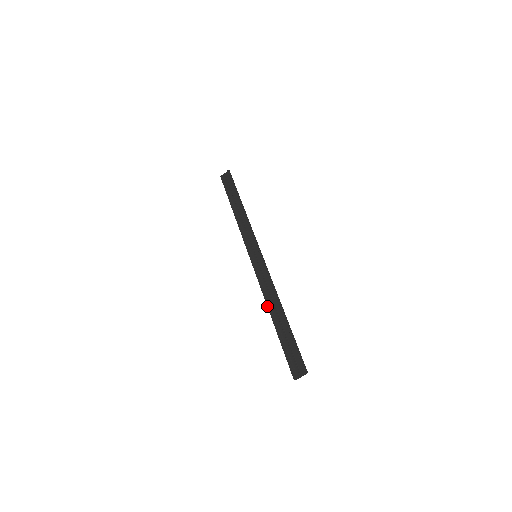
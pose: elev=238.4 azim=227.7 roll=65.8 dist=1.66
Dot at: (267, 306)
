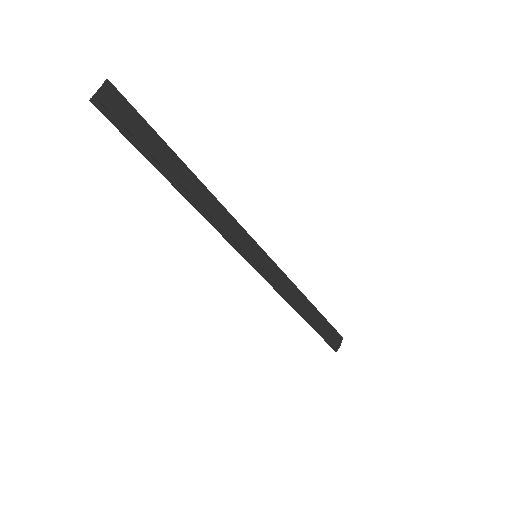
Dot at: occluded
